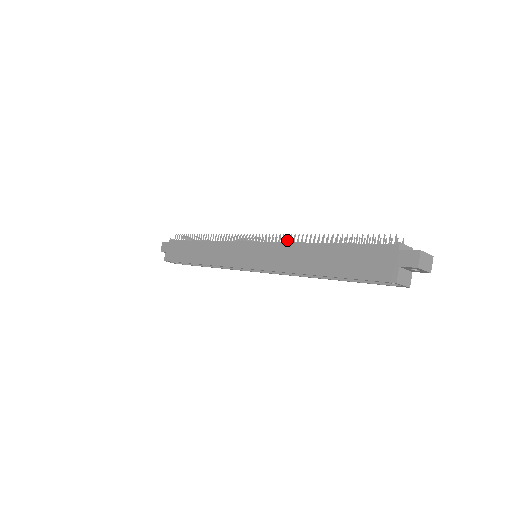
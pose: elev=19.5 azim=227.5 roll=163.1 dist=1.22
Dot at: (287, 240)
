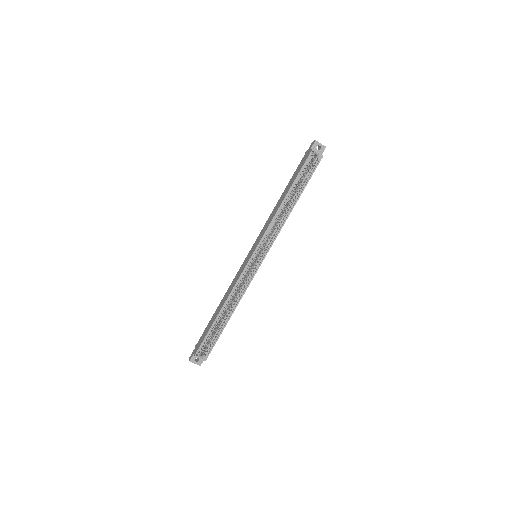
Dot at: occluded
